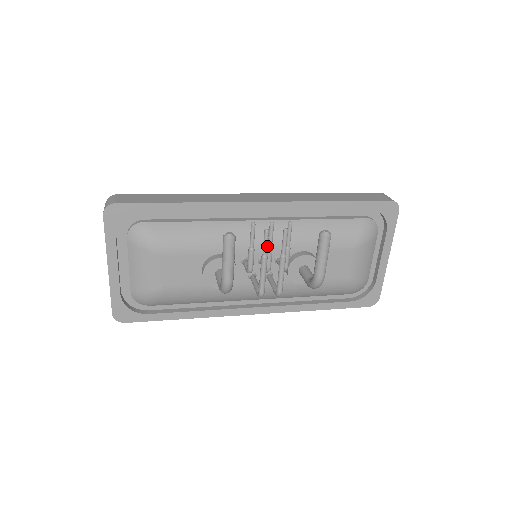
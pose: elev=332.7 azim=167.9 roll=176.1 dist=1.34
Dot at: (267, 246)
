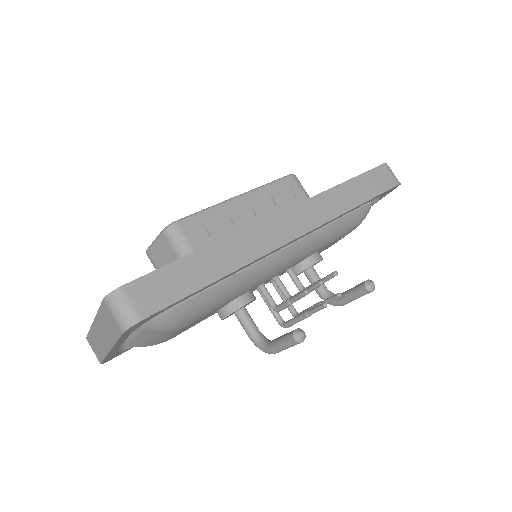
Dot at: (317, 310)
